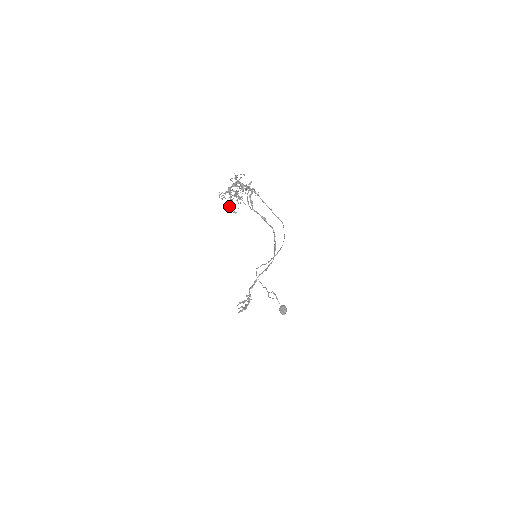
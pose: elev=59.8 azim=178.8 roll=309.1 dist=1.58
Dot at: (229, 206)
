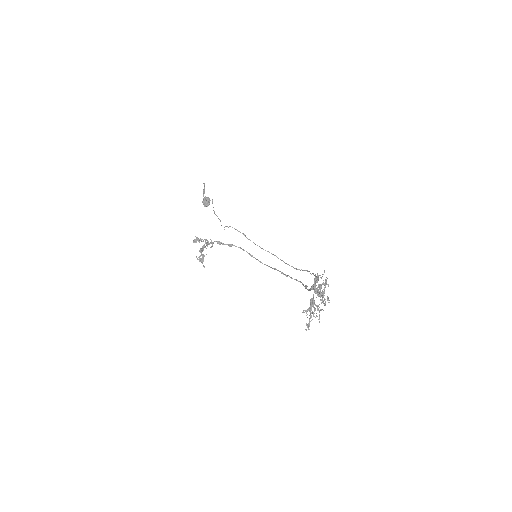
Dot at: occluded
